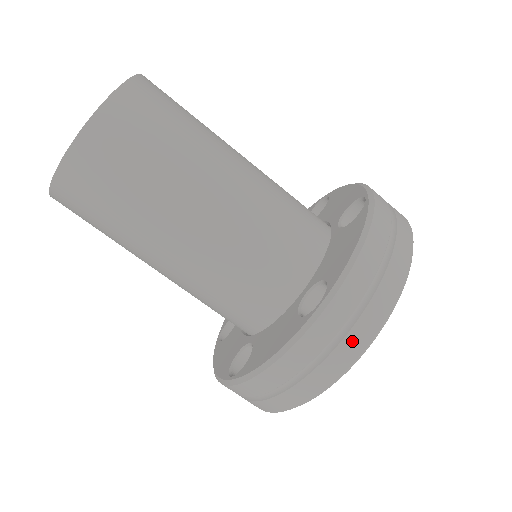
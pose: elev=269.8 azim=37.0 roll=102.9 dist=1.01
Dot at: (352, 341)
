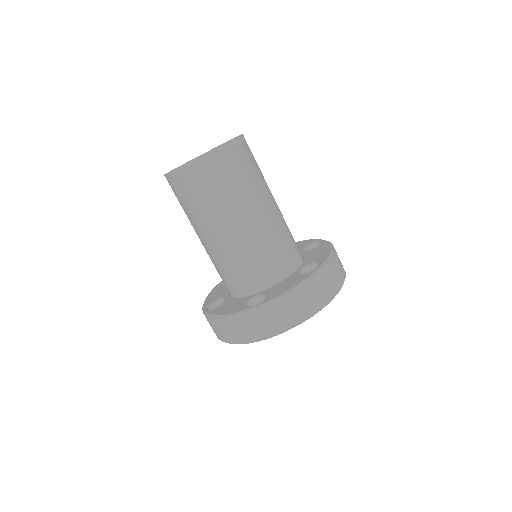
Dot at: (260, 332)
